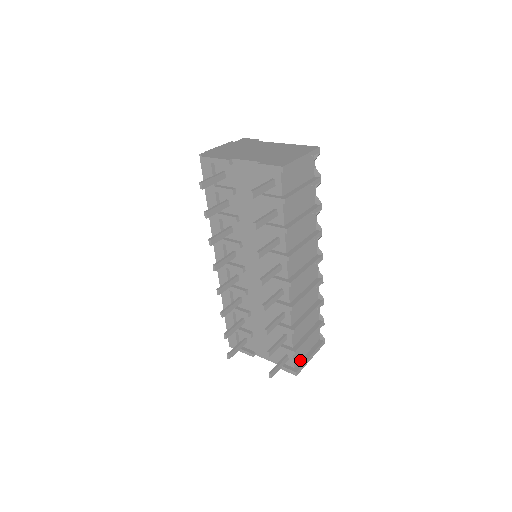
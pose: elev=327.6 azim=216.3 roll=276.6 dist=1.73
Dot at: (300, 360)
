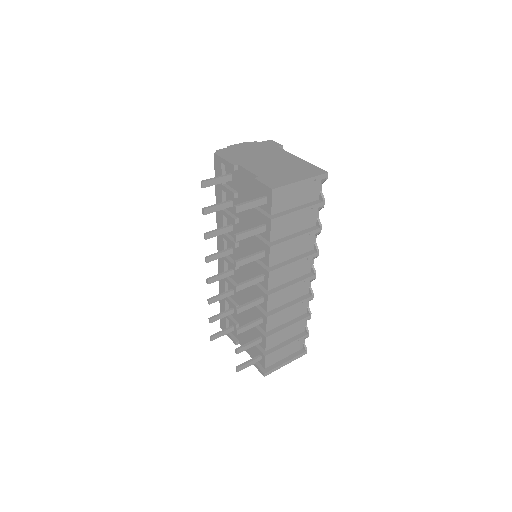
Dot at: (274, 363)
